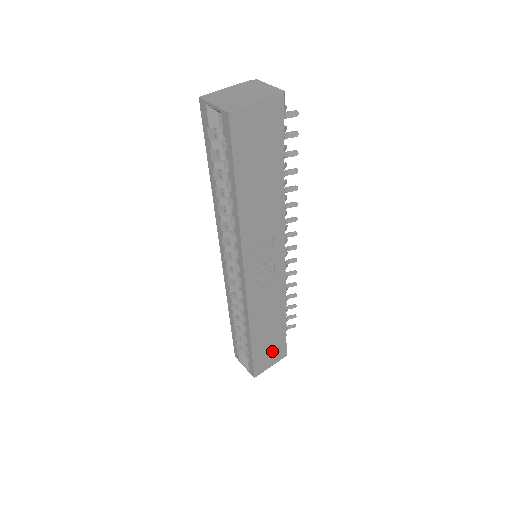
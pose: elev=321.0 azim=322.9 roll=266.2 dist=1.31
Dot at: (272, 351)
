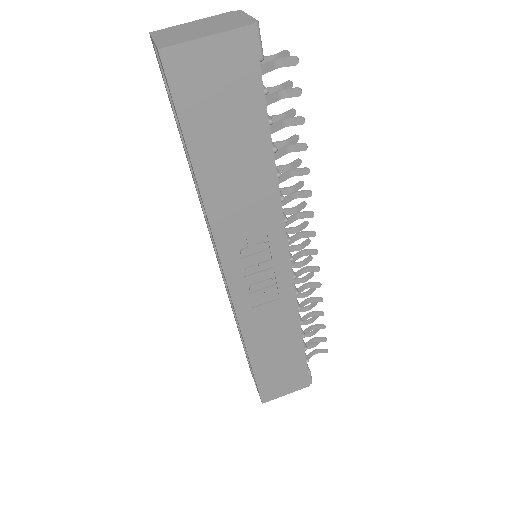
Dot at: (286, 377)
